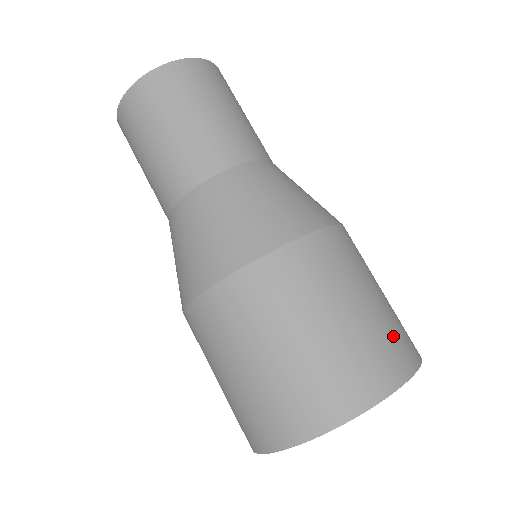
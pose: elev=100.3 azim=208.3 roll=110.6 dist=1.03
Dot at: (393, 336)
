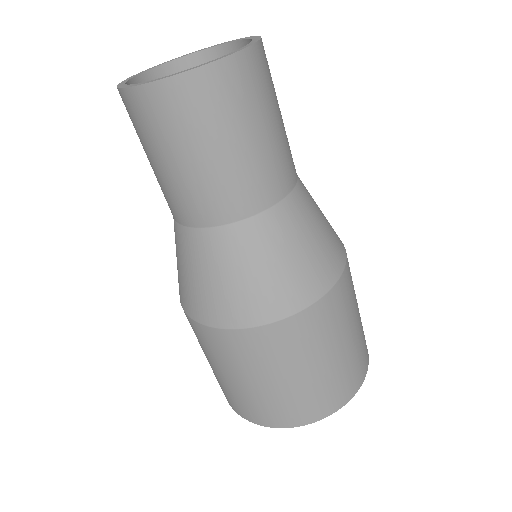
Dot at: (304, 402)
